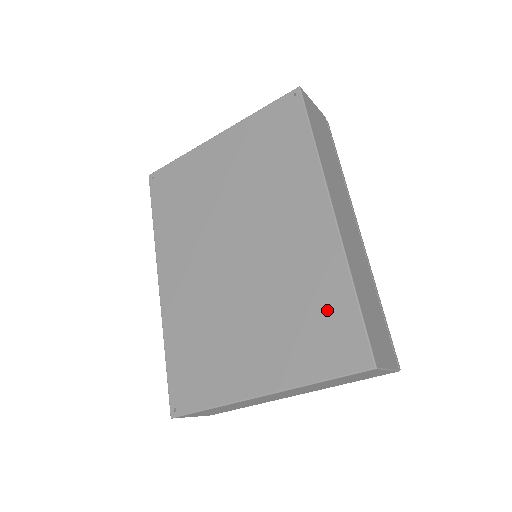
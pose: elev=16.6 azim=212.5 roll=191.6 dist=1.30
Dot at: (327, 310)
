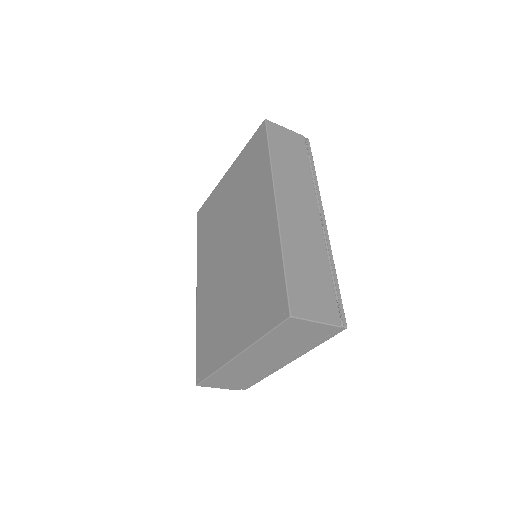
Dot at: (269, 280)
